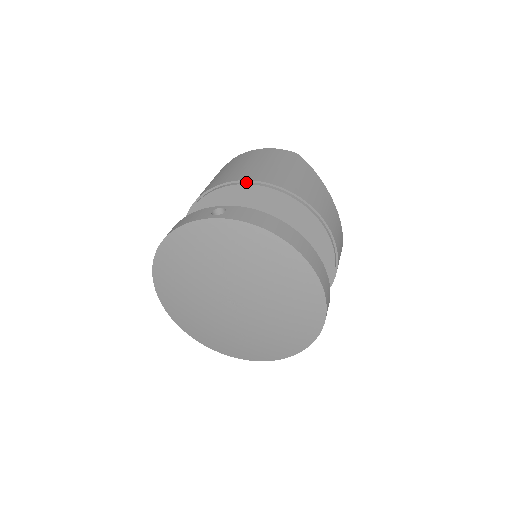
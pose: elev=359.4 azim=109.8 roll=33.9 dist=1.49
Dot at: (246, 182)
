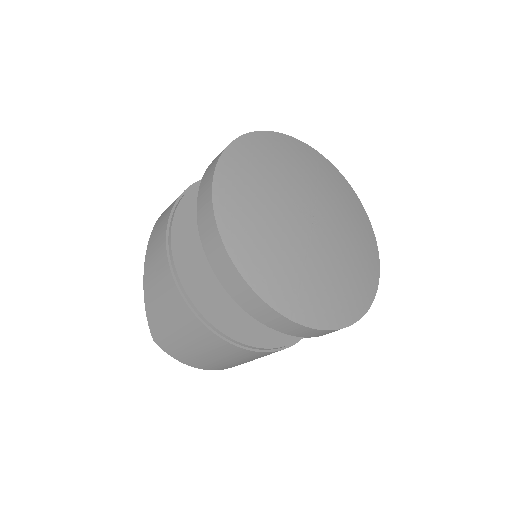
Dot at: occluded
